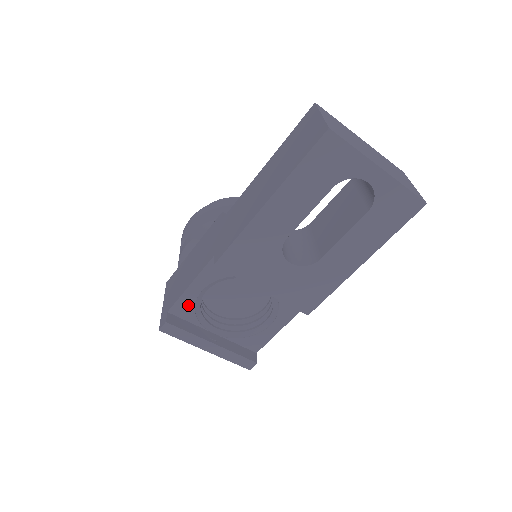
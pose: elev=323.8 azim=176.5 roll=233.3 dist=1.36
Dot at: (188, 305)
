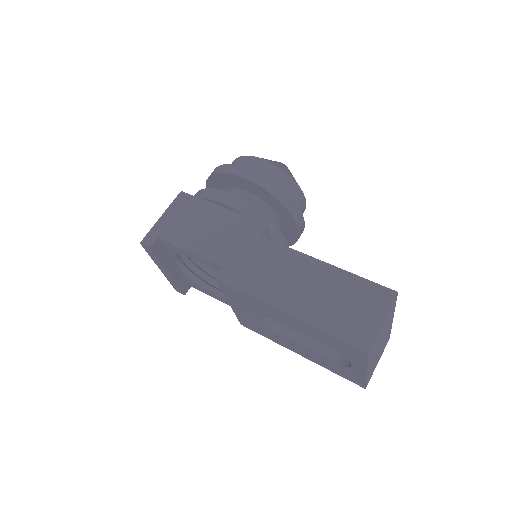
Dot at: (176, 250)
